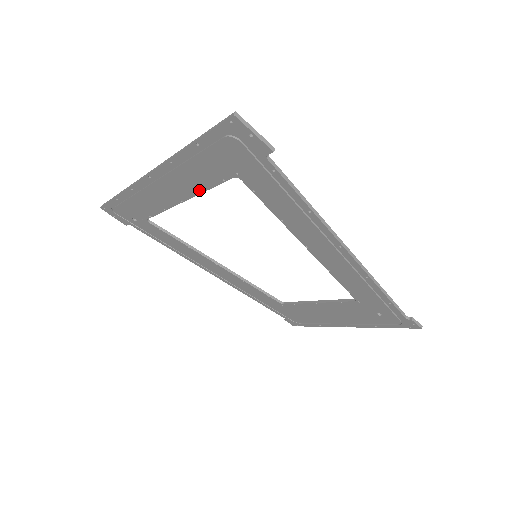
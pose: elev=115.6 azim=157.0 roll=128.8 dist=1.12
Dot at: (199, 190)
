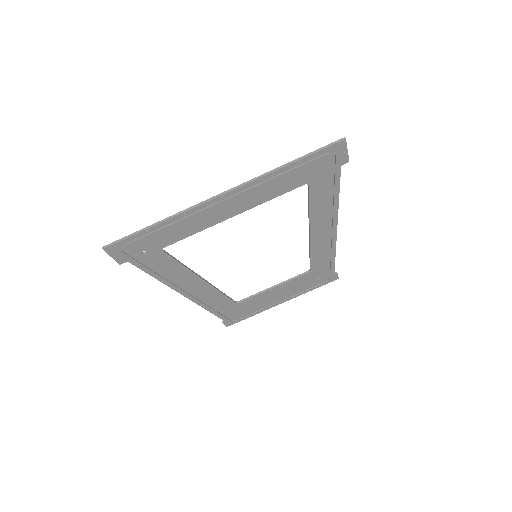
Dot at: (263, 201)
